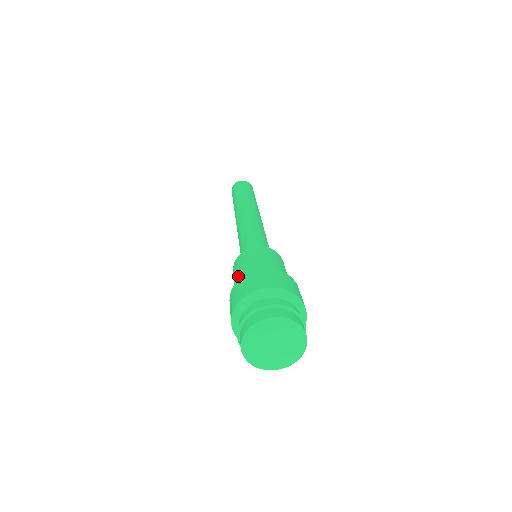
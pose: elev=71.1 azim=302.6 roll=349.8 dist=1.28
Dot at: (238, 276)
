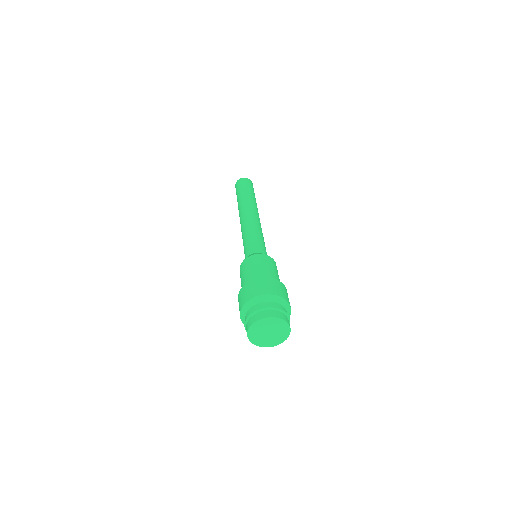
Dot at: (250, 273)
